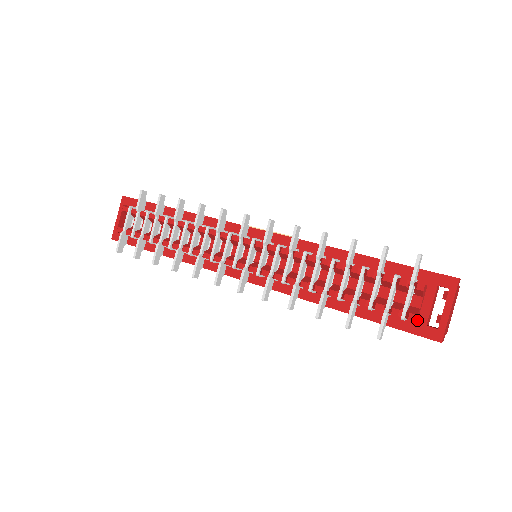
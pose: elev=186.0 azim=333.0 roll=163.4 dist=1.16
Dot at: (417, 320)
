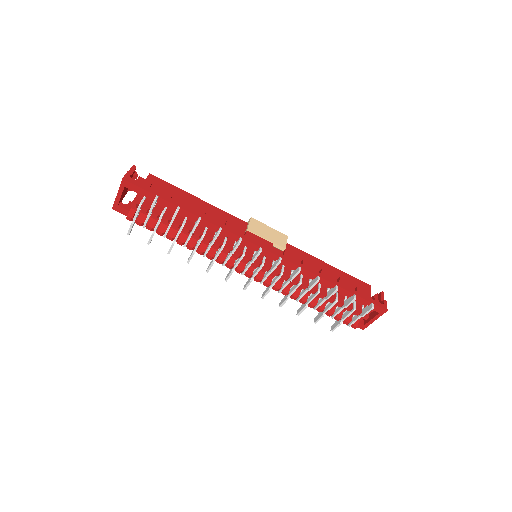
Dot at: occluded
